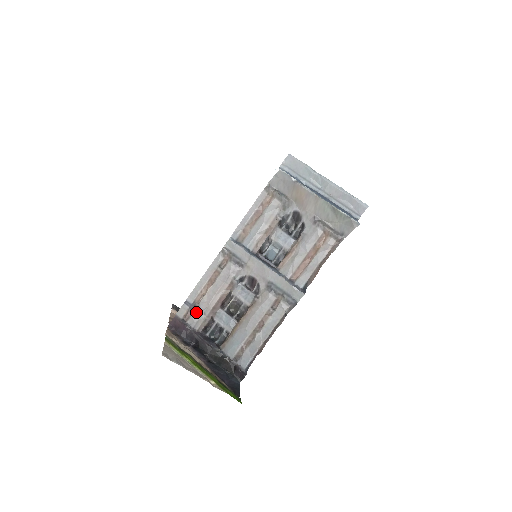
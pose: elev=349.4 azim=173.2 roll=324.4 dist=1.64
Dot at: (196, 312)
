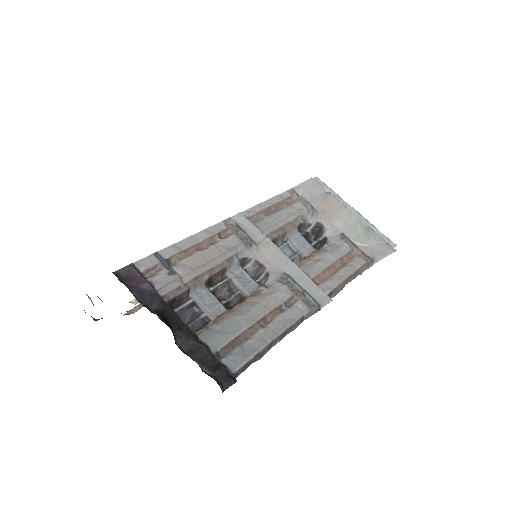
Dot at: (169, 271)
